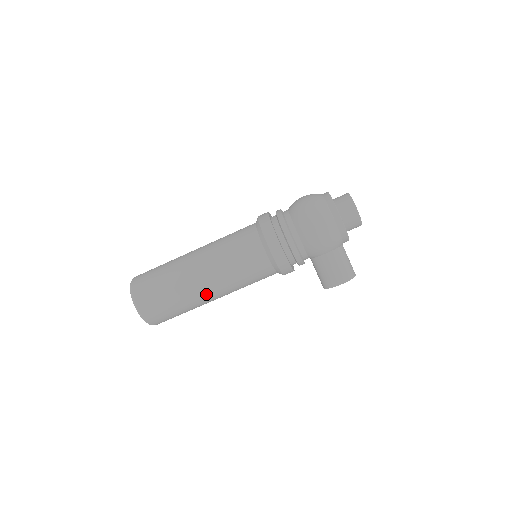
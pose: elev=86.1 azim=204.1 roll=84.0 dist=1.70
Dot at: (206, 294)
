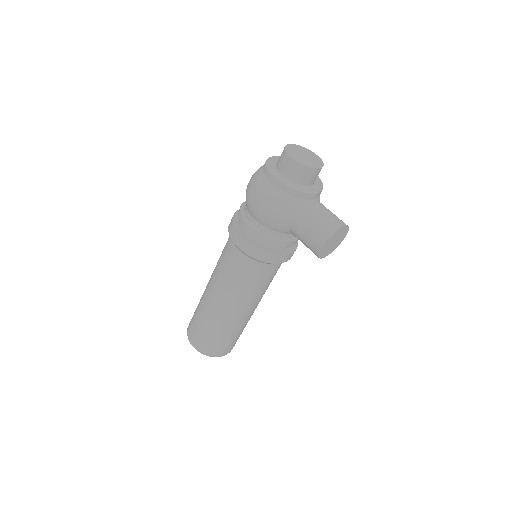
Dot at: (228, 313)
